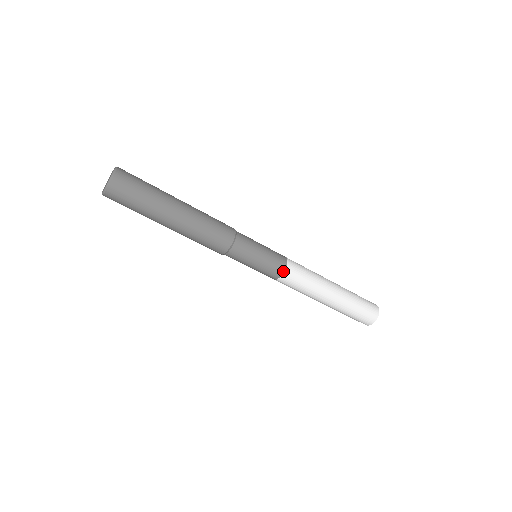
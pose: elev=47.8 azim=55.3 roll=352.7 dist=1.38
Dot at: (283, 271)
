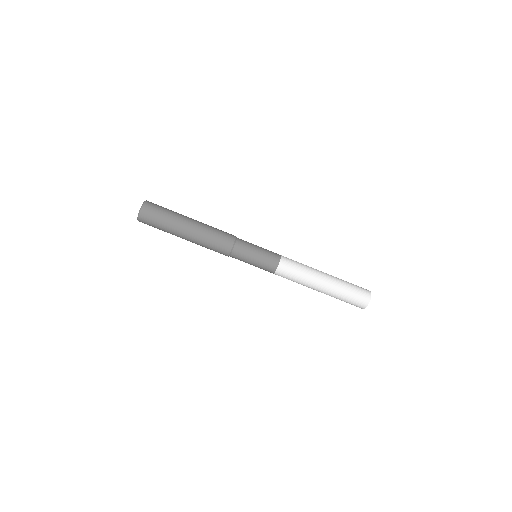
Dot at: (276, 268)
